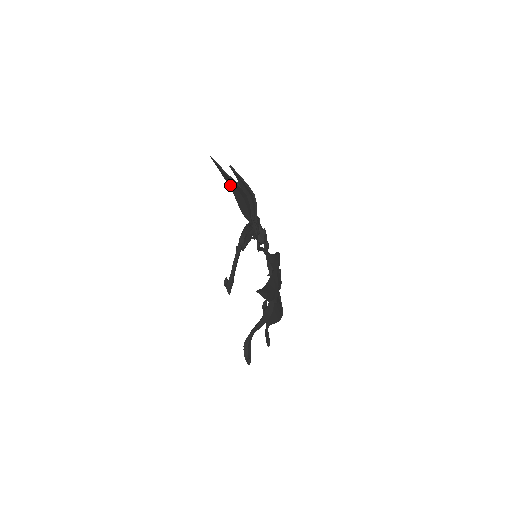
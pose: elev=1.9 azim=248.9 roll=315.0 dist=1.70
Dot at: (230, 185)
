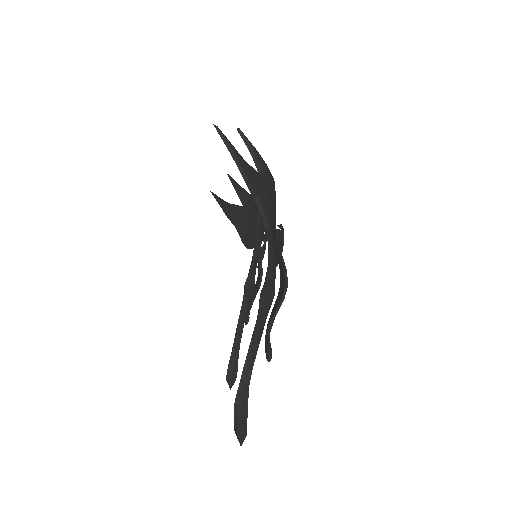
Dot at: (233, 221)
